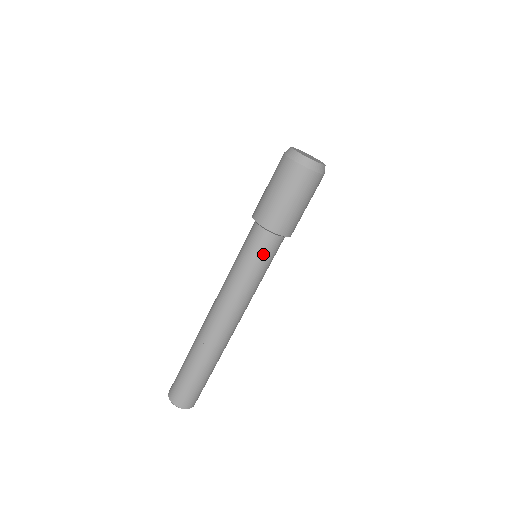
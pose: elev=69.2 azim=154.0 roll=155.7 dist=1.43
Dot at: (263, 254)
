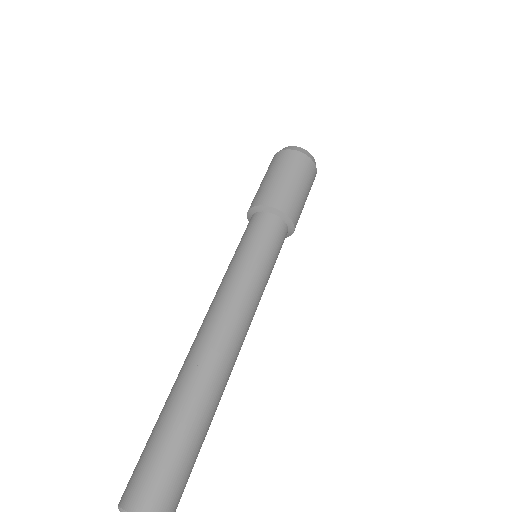
Dot at: (264, 236)
